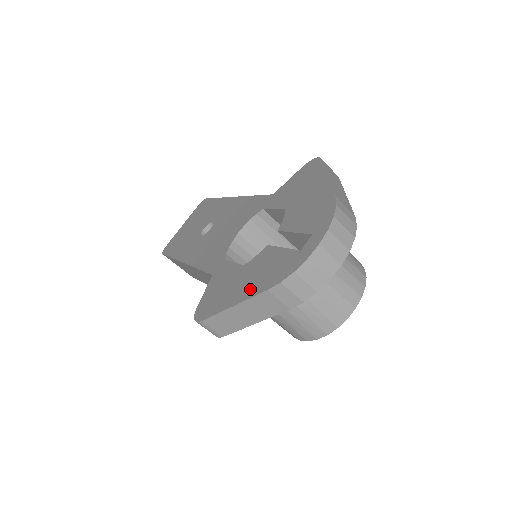
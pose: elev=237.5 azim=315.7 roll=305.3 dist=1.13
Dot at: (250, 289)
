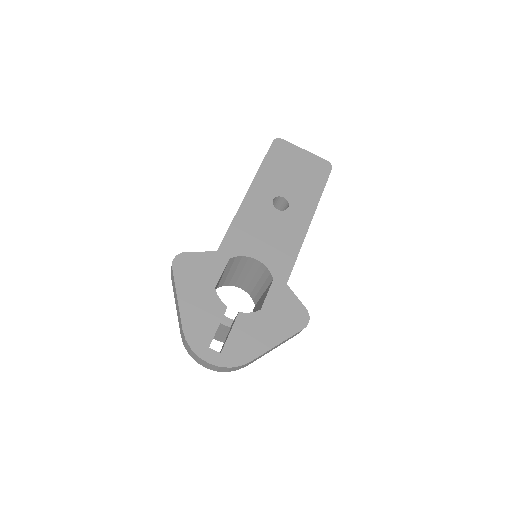
Dot at: (188, 310)
